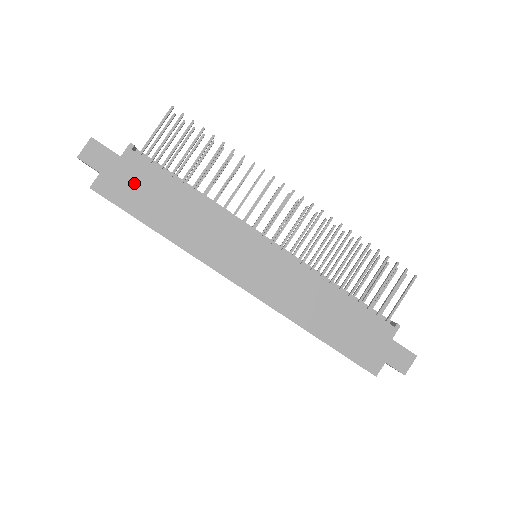
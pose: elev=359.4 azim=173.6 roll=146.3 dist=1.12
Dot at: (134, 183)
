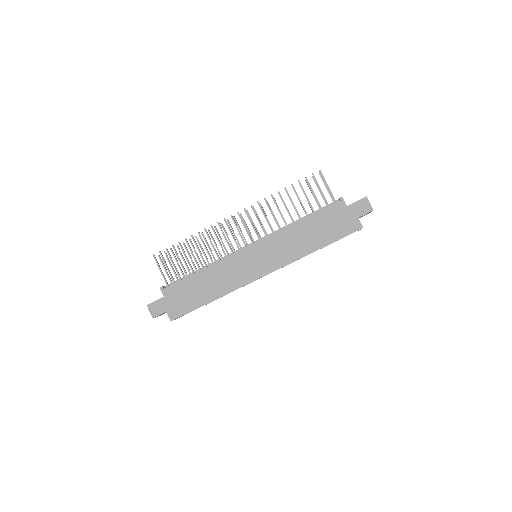
Dot at: (180, 298)
